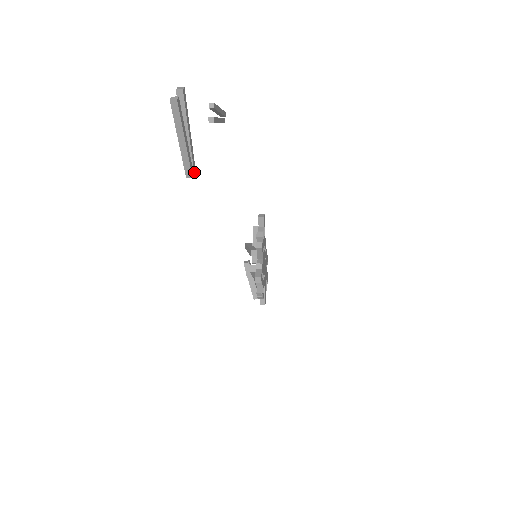
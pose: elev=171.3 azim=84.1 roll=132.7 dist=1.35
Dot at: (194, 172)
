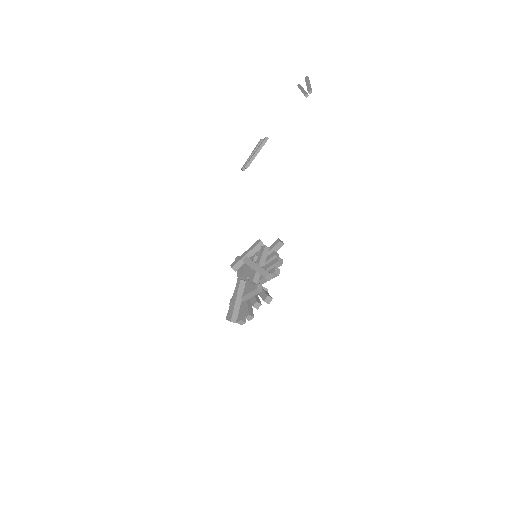
Dot at: occluded
